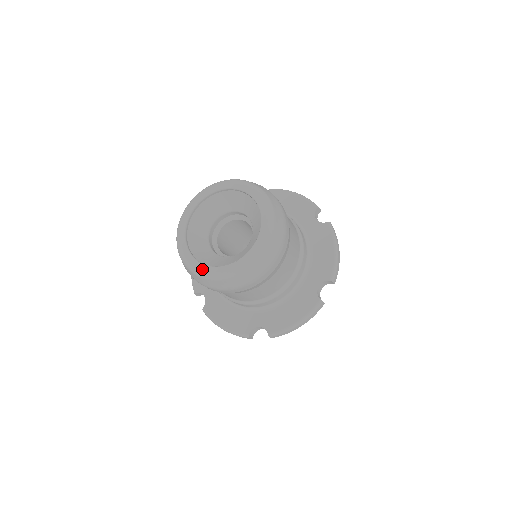
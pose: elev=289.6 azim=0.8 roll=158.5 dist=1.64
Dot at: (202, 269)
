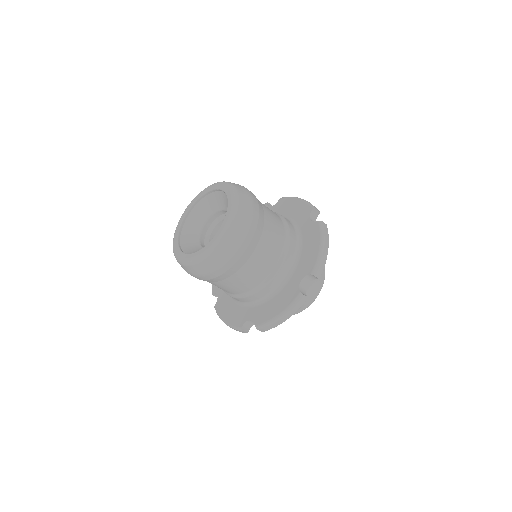
Dot at: (181, 257)
